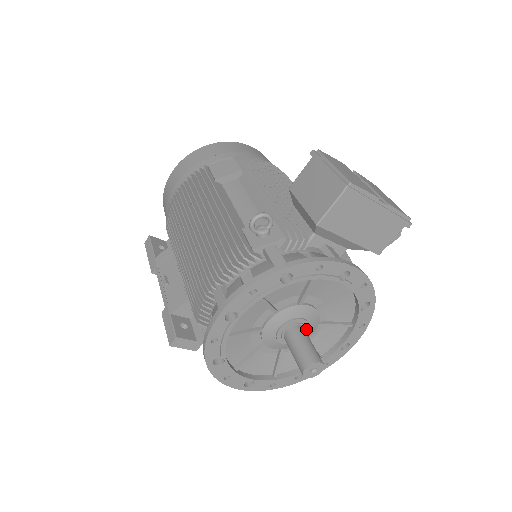
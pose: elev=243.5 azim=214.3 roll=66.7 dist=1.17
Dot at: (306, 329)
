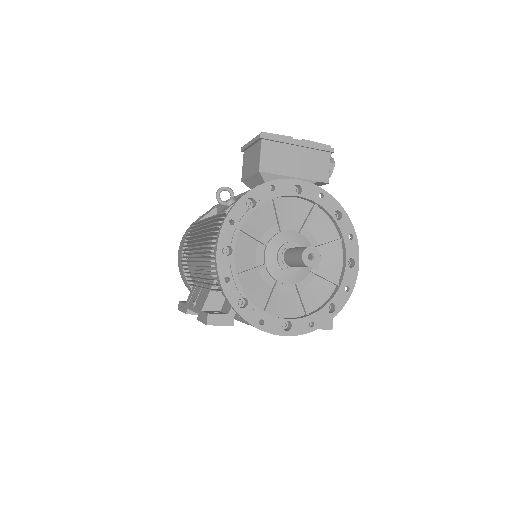
Dot at: occluded
